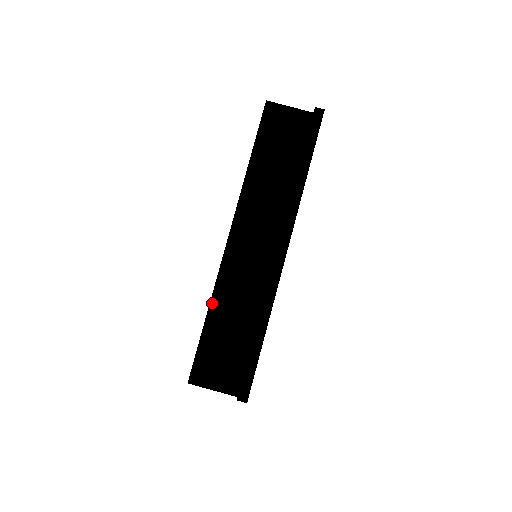
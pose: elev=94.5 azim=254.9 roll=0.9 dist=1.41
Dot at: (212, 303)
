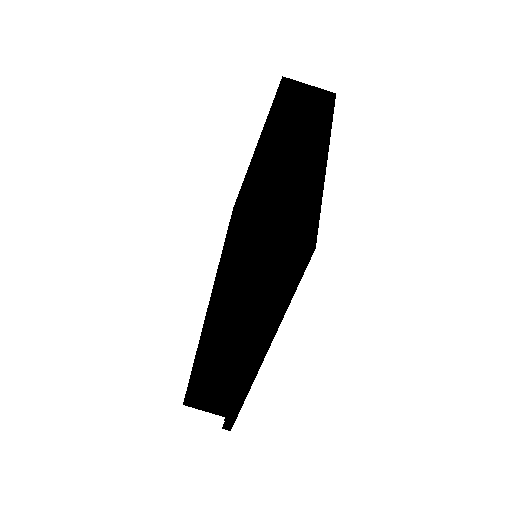
Dot at: (194, 370)
